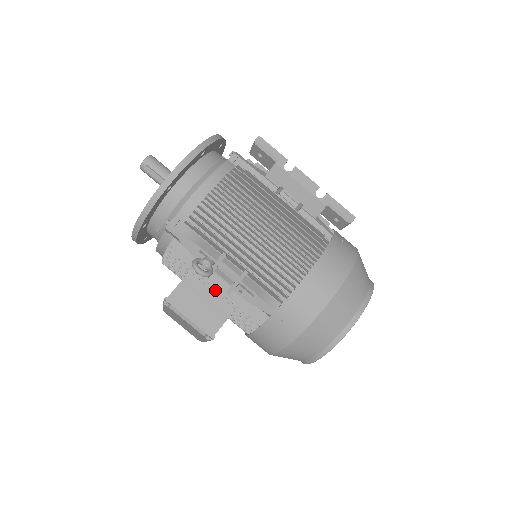
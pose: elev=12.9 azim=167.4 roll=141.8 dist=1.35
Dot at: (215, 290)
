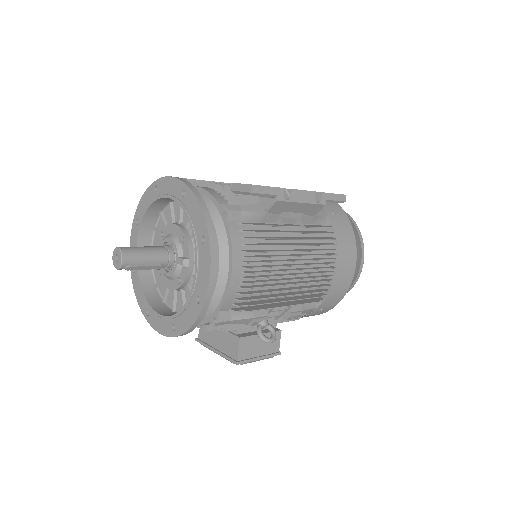
Dot at: occluded
